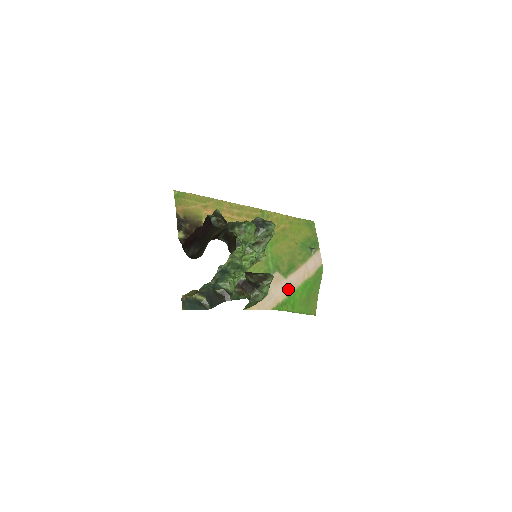
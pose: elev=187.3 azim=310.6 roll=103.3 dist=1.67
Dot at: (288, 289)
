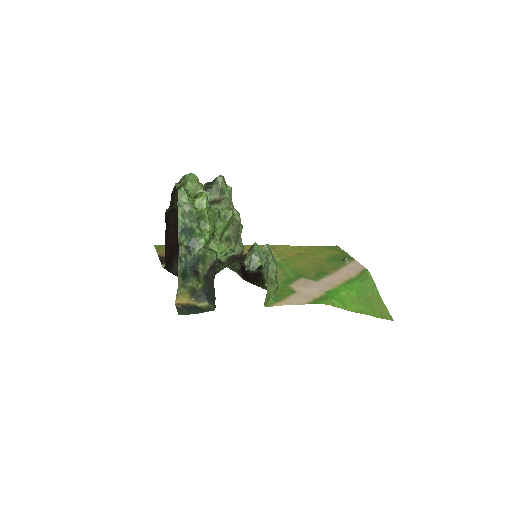
Dot at: (324, 288)
